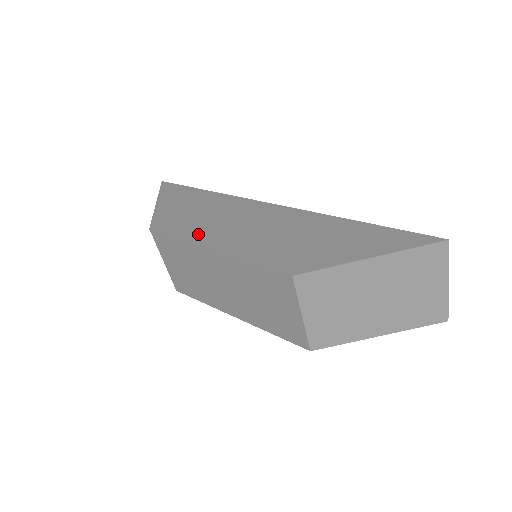
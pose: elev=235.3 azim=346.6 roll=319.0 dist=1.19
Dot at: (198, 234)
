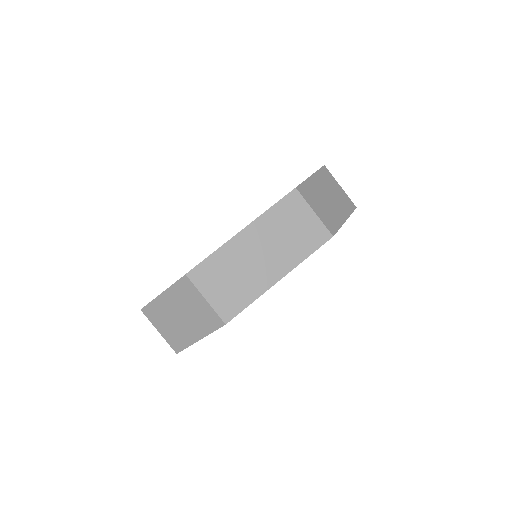
Dot at: occluded
